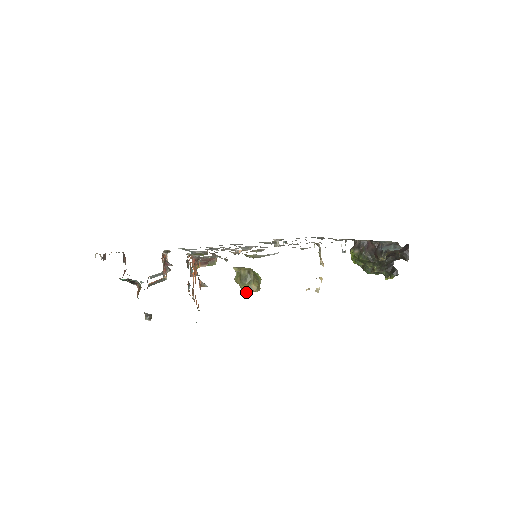
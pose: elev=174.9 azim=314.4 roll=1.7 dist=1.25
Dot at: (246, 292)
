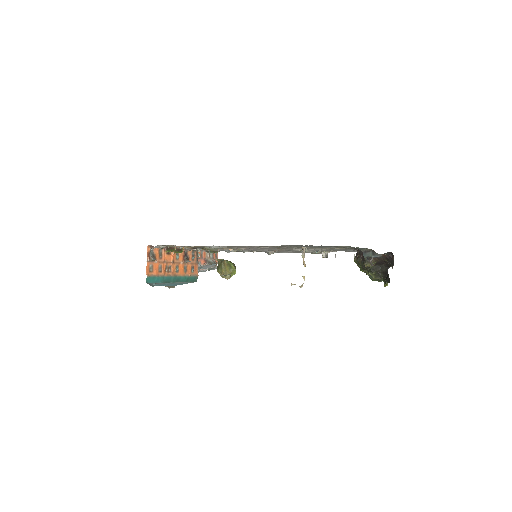
Dot at: (222, 276)
